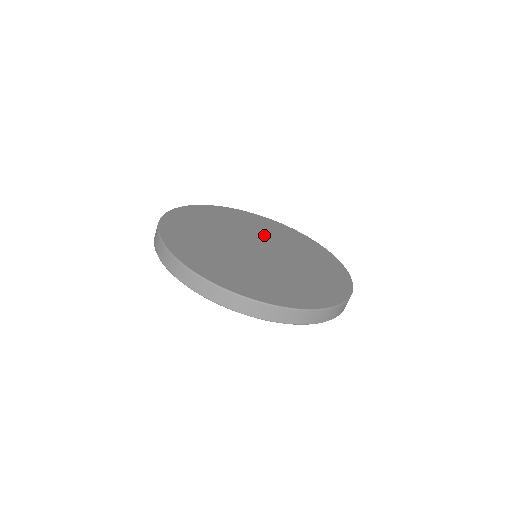
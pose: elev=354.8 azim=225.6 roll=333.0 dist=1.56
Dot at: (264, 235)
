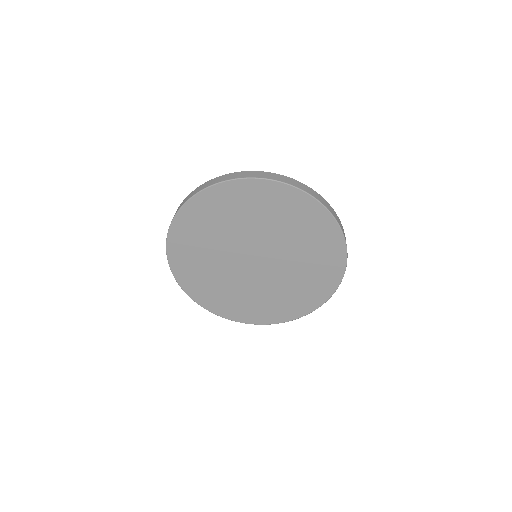
Dot at: (286, 243)
